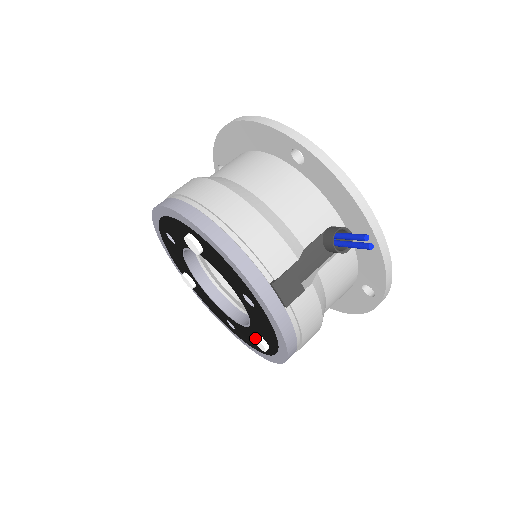
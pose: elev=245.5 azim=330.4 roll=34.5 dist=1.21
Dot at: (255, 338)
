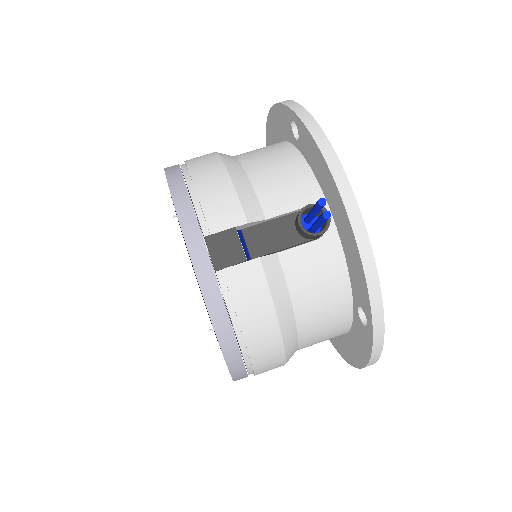
Dot at: (210, 332)
